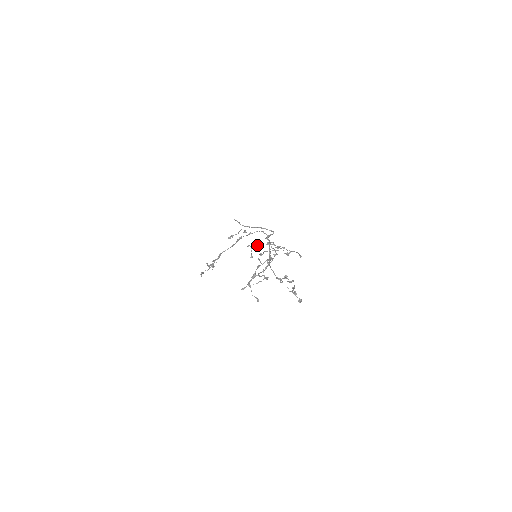
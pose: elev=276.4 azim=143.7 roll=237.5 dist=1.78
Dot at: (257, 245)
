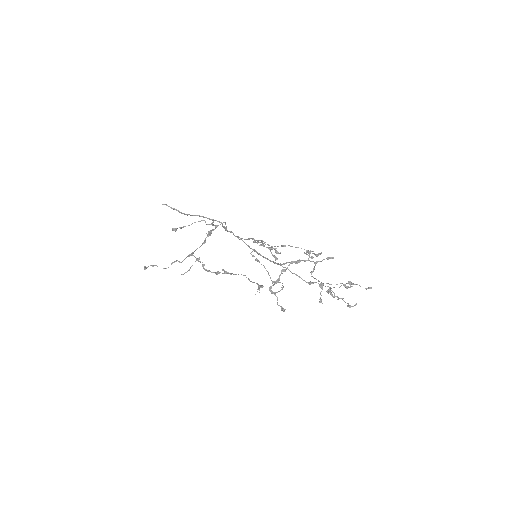
Dot at: occluded
